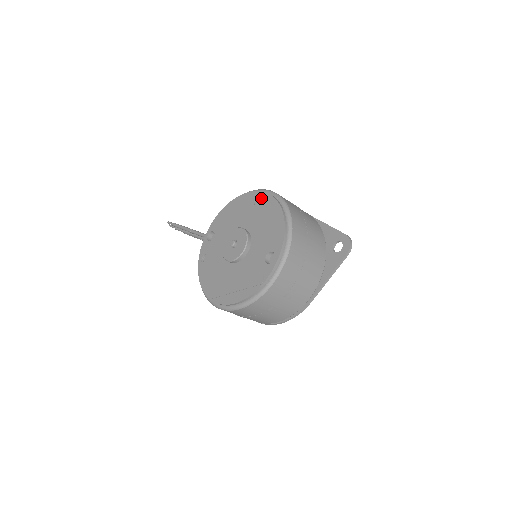
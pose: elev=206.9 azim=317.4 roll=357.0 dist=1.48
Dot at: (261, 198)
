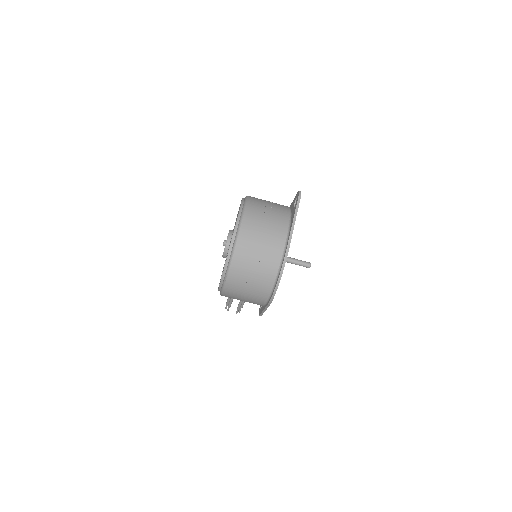
Dot at: occluded
